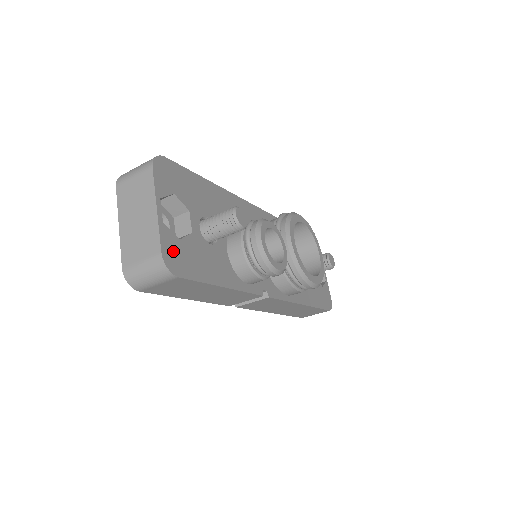
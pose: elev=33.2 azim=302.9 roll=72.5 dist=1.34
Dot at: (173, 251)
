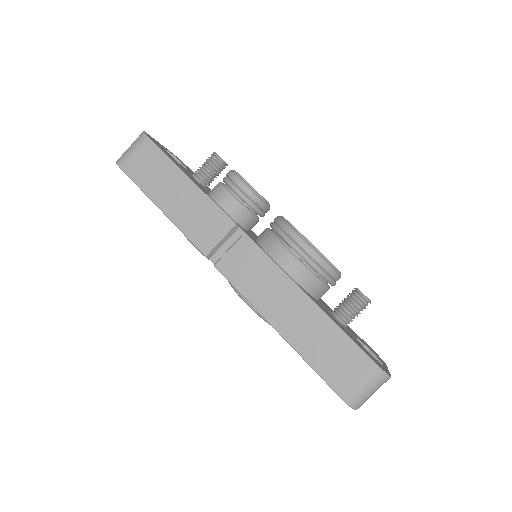
Dot at: (156, 142)
